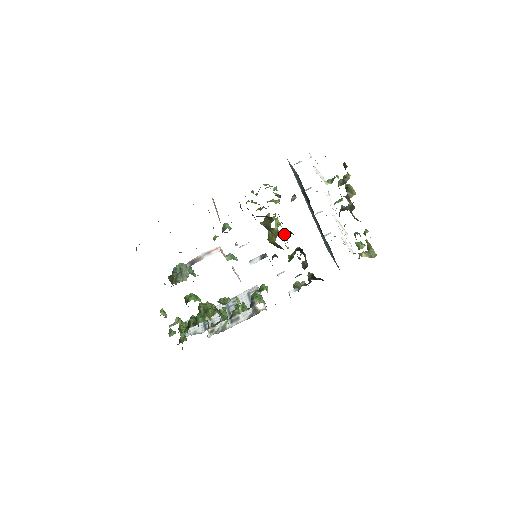
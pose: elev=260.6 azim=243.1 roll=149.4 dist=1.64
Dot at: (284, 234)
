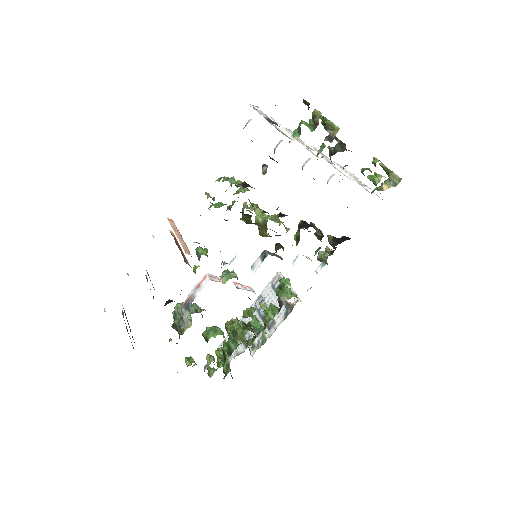
Dot at: (274, 220)
